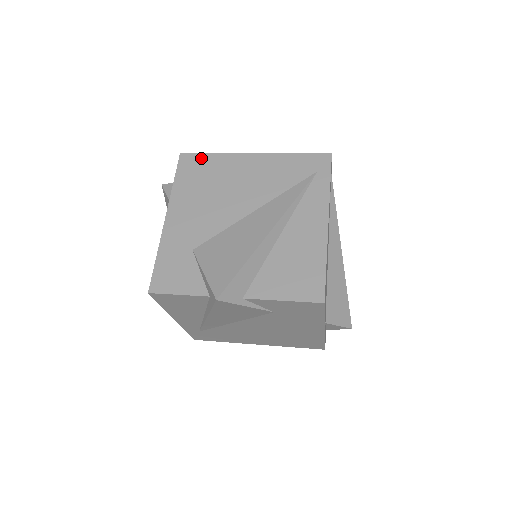
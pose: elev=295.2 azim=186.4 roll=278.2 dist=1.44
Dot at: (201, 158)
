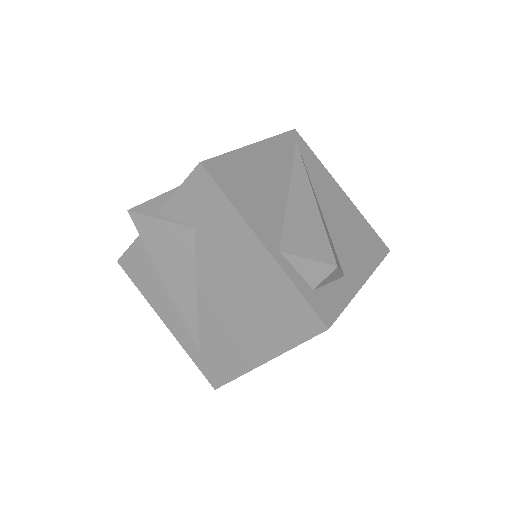
Dot at: occluded
